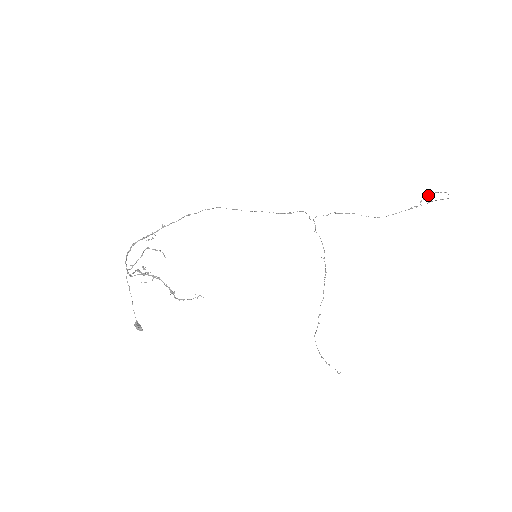
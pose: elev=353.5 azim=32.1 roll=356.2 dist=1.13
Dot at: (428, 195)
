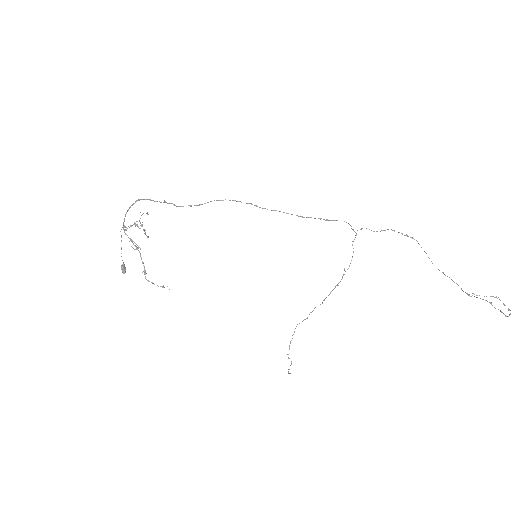
Dot at: occluded
